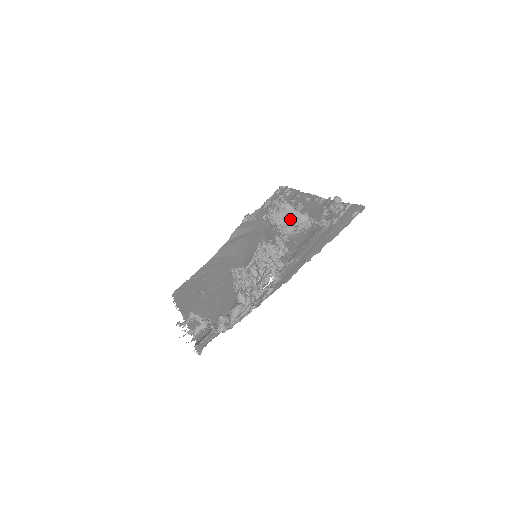
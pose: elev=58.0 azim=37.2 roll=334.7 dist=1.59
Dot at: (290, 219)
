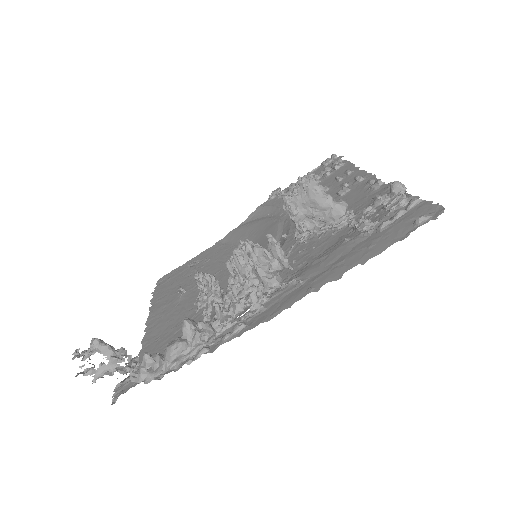
Dot at: (314, 208)
